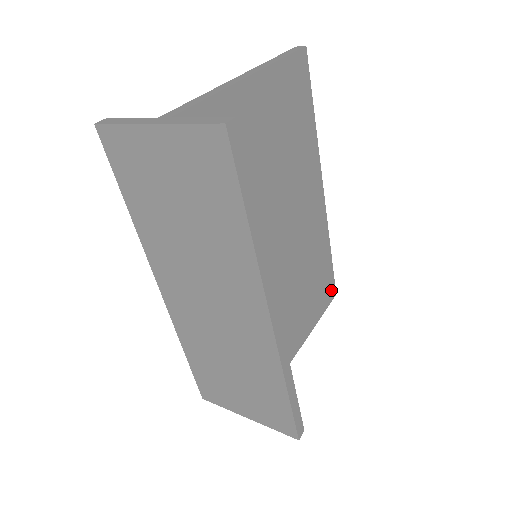
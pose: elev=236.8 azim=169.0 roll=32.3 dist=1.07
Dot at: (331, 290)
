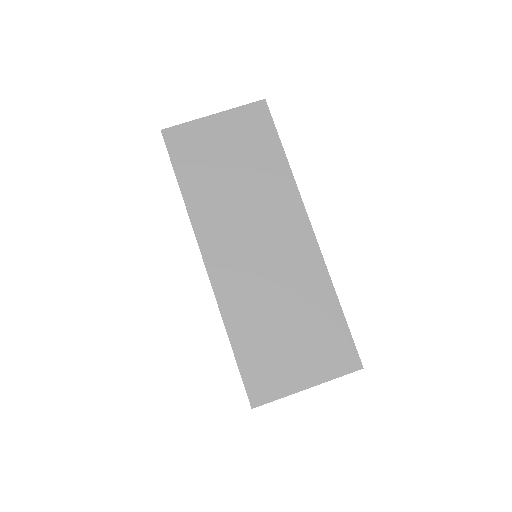
Dot at: occluded
